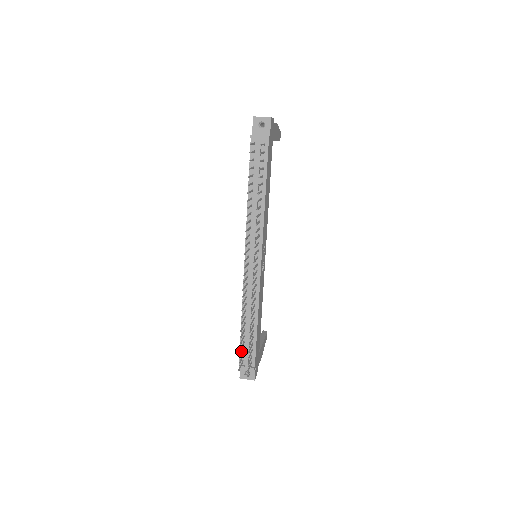
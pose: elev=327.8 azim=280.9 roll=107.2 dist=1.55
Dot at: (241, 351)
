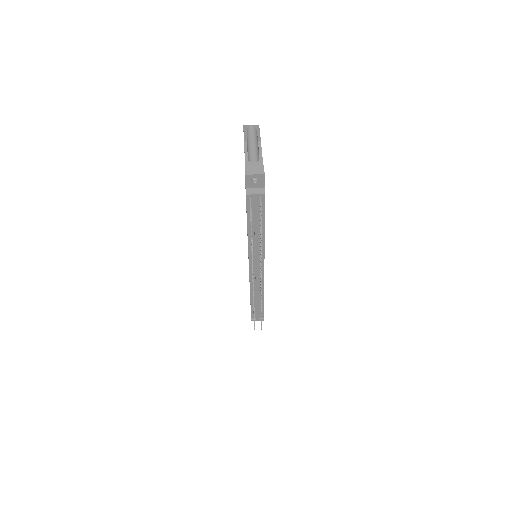
Dot at: (252, 312)
